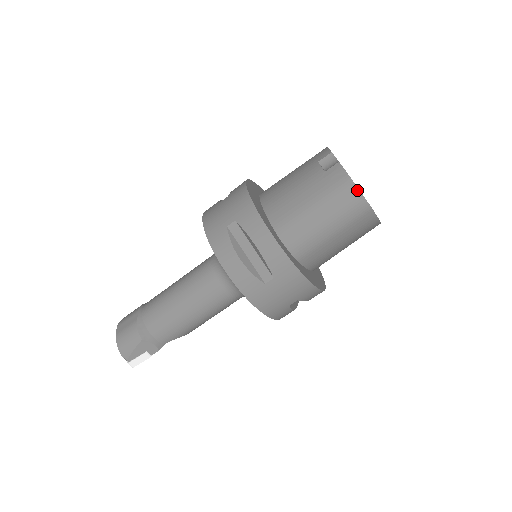
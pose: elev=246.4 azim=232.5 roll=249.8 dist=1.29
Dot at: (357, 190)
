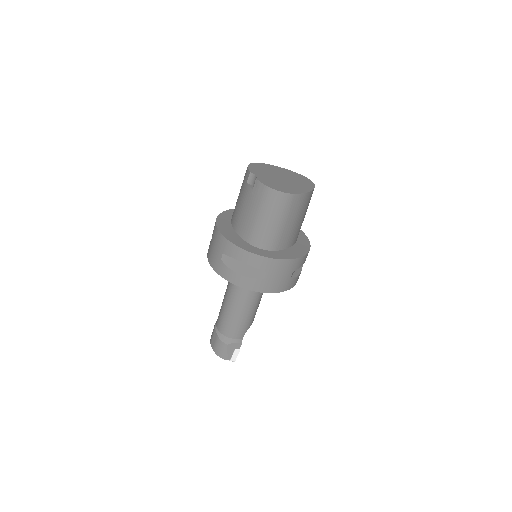
Dot at: (276, 191)
